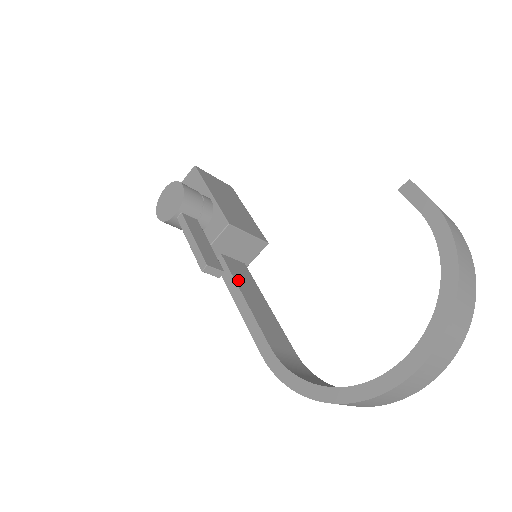
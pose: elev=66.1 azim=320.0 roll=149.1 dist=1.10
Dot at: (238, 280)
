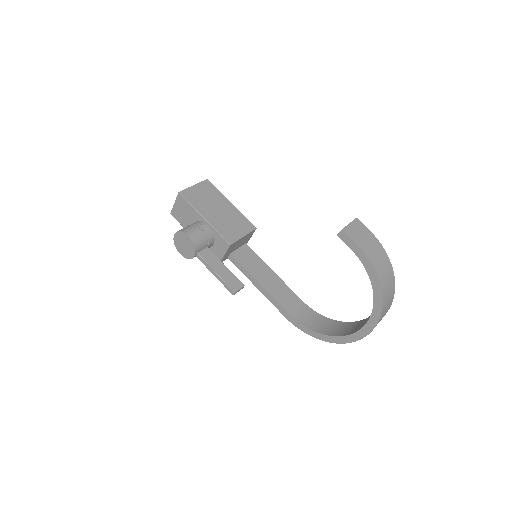
Dot at: (250, 270)
